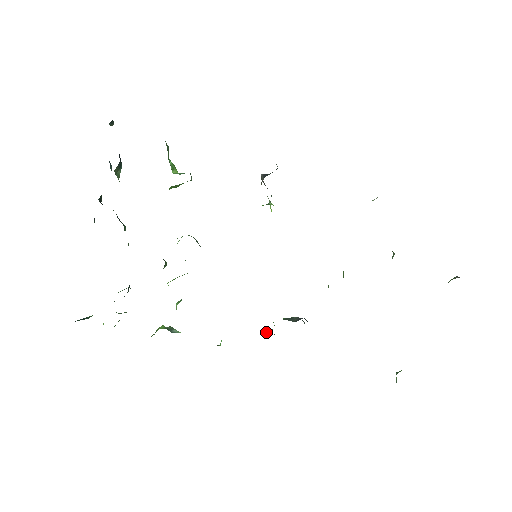
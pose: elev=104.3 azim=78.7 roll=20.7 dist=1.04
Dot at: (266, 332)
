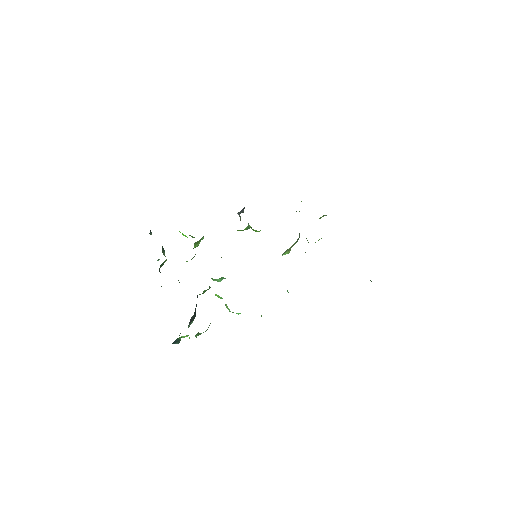
Dot at: occluded
